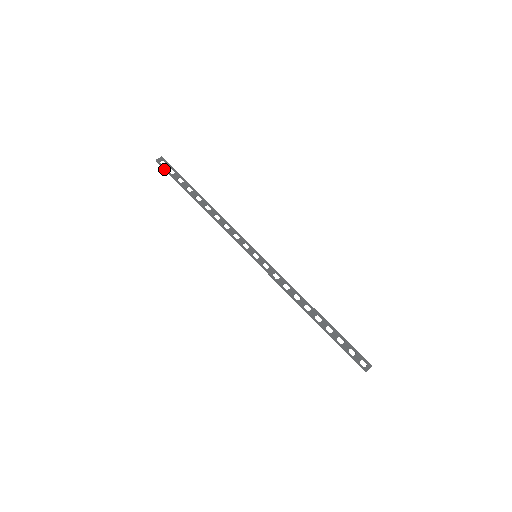
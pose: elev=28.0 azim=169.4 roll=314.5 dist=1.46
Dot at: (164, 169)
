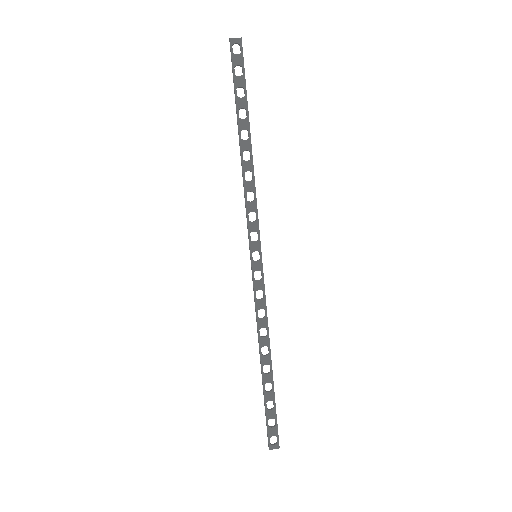
Dot at: (231, 60)
